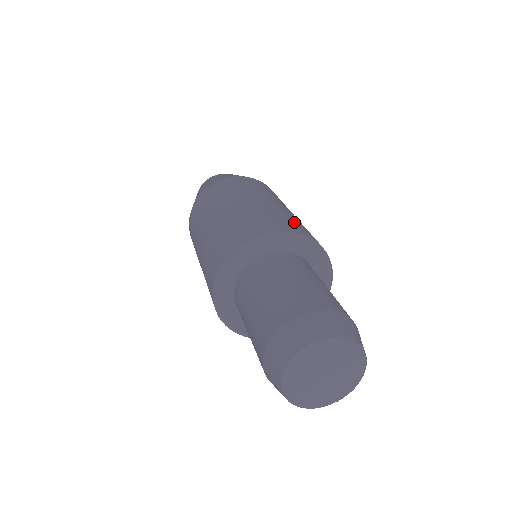
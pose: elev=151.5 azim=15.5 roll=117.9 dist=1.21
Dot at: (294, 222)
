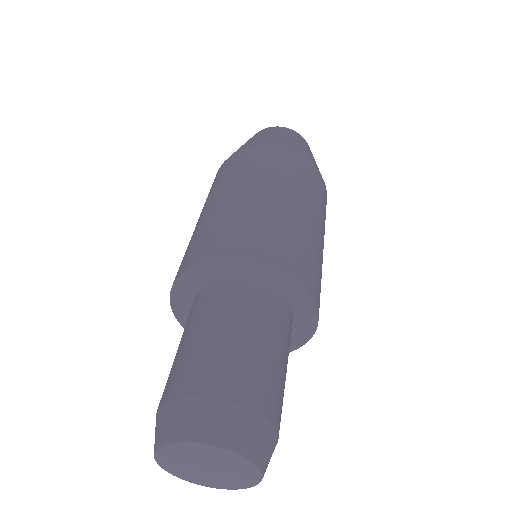
Dot at: (221, 233)
